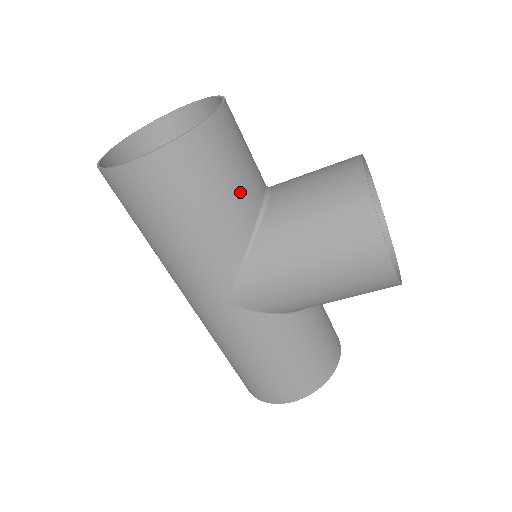
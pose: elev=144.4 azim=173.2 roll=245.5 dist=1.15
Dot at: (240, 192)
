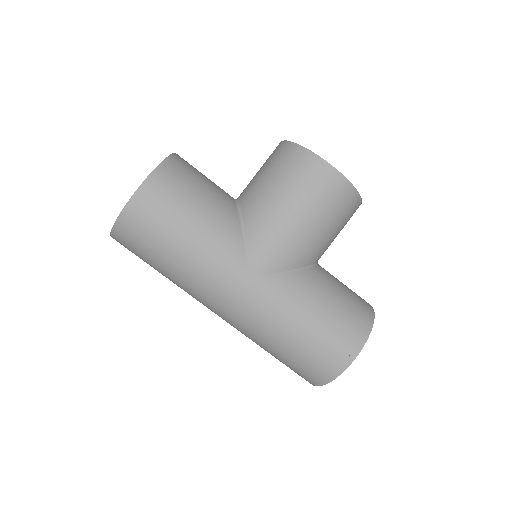
Dot at: (215, 192)
